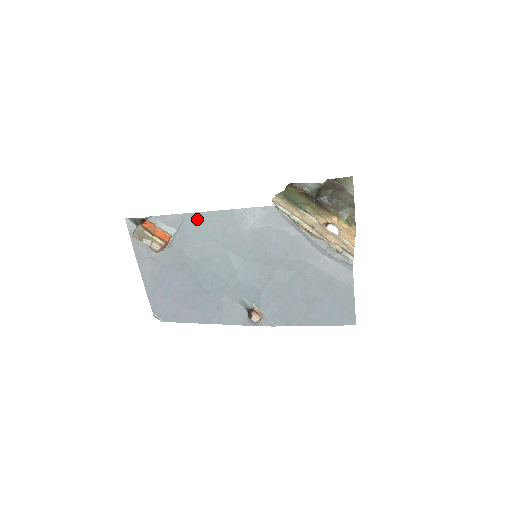
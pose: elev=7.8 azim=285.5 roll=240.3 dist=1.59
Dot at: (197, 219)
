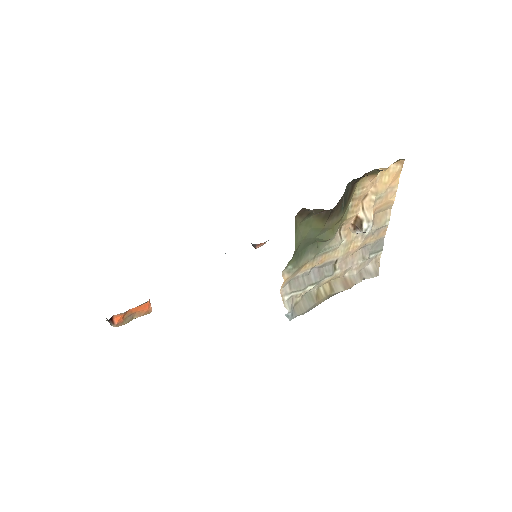
Dot at: occluded
